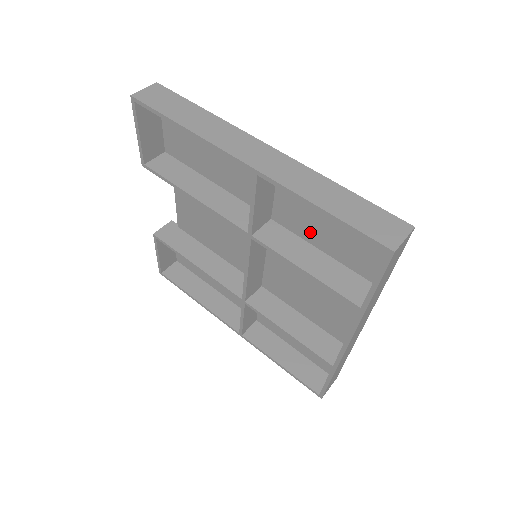
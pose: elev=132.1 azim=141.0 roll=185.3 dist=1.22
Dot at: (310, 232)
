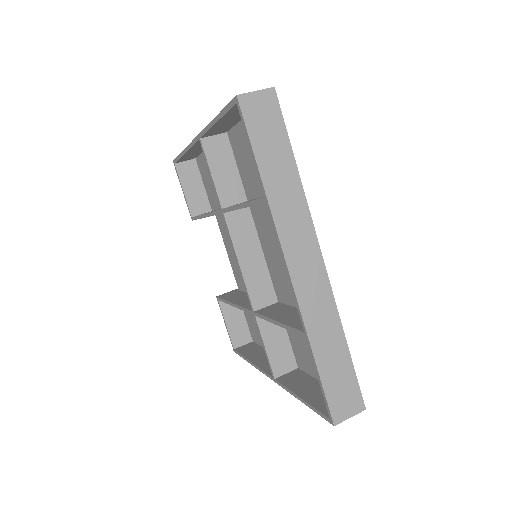
Dot at: (259, 183)
